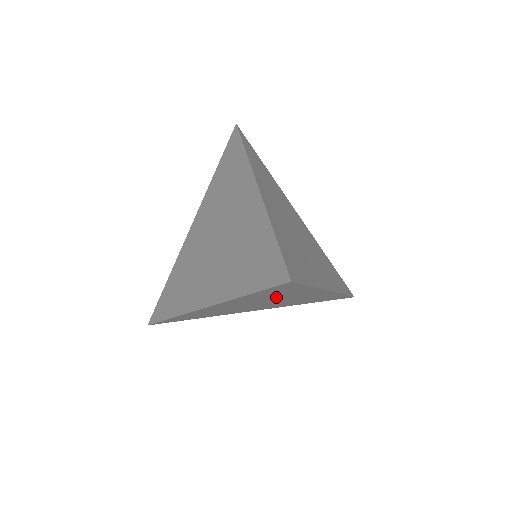
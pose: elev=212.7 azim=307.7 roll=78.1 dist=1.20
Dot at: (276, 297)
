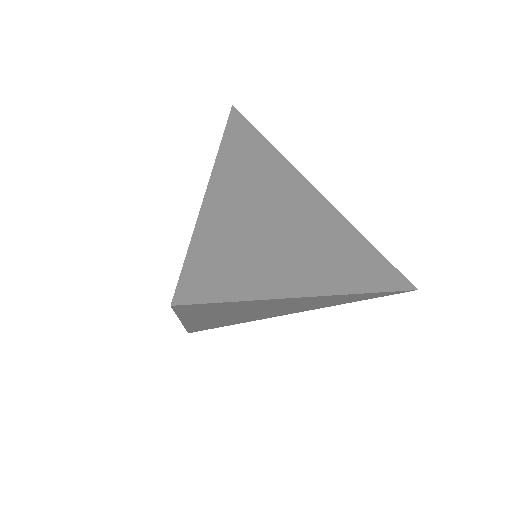
Dot at: (247, 309)
